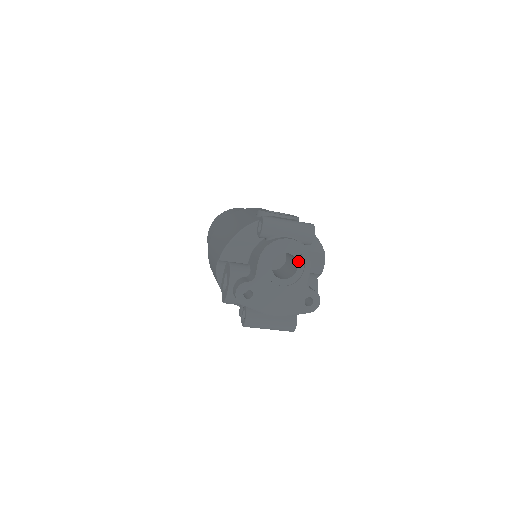
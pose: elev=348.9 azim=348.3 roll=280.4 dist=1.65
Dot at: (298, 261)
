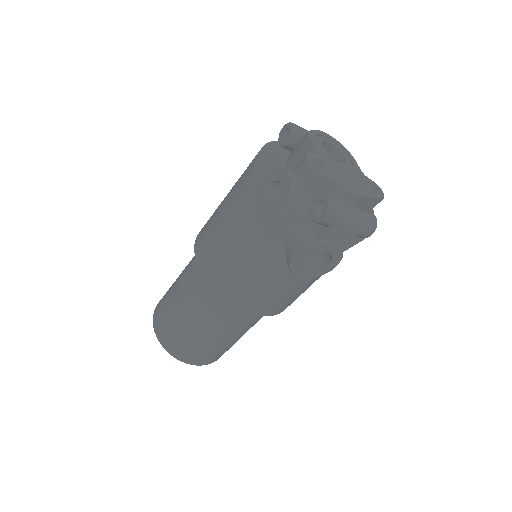
Dot at: (341, 152)
